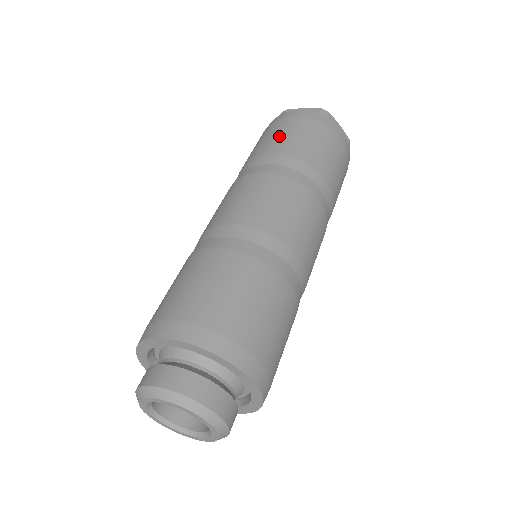
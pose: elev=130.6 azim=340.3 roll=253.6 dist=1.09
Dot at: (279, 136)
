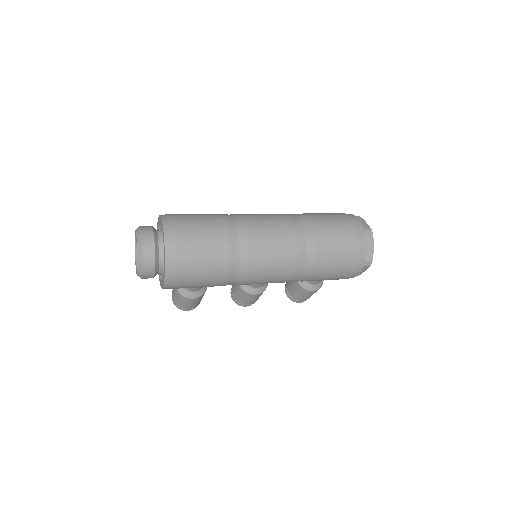
Dot at: (326, 216)
